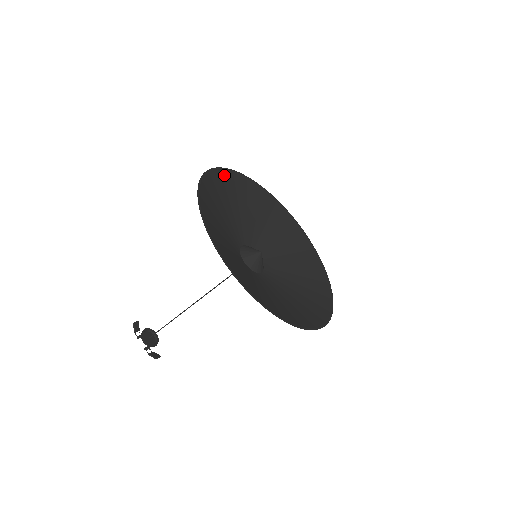
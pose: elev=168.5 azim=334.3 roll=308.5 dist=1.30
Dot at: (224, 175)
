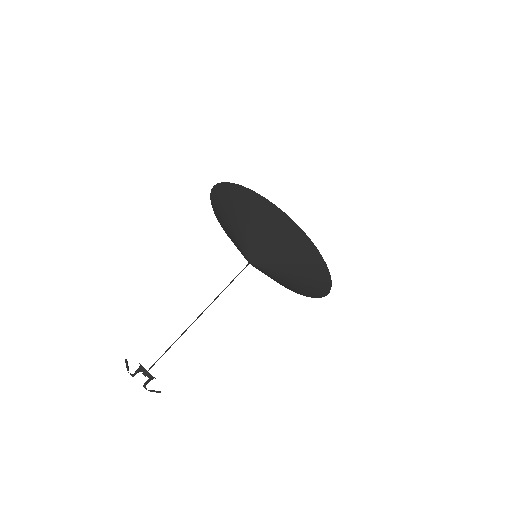
Dot at: (214, 200)
